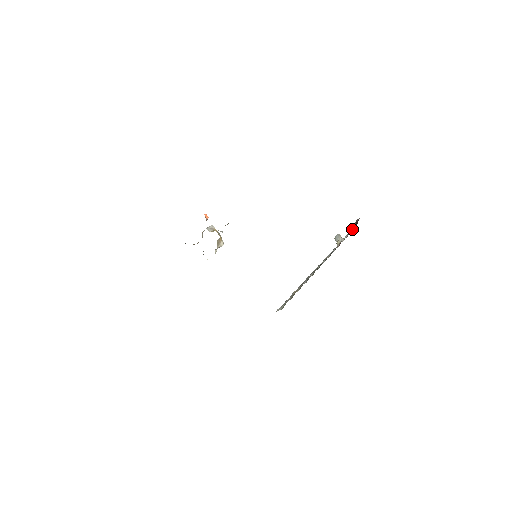
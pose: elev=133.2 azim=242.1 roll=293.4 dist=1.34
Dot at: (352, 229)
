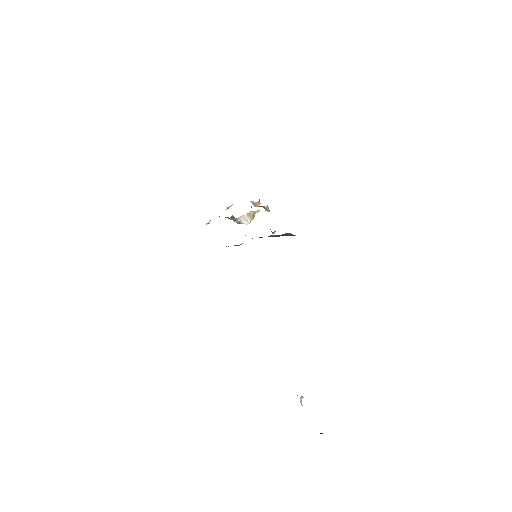
Dot at: occluded
